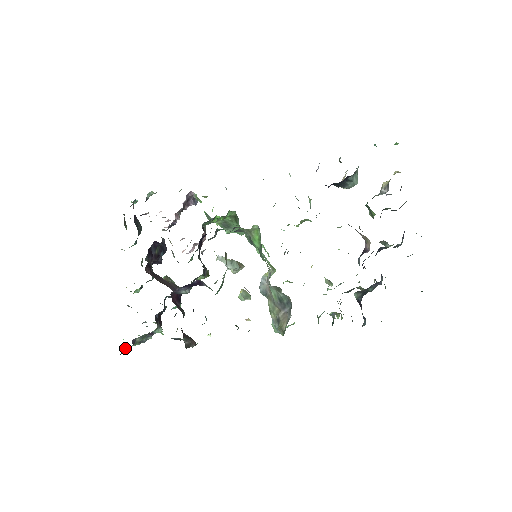
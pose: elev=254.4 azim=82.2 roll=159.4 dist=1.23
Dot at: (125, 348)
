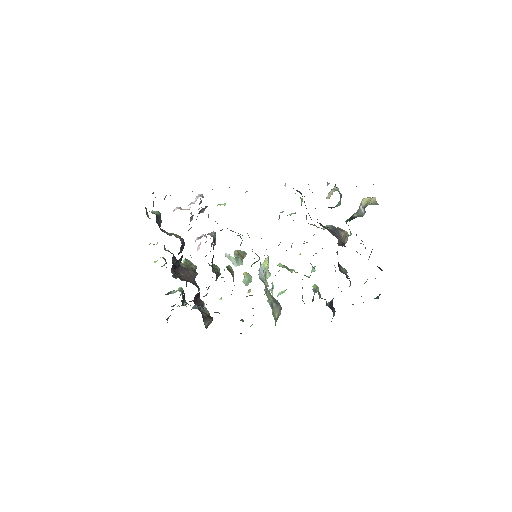
Dot at: occluded
